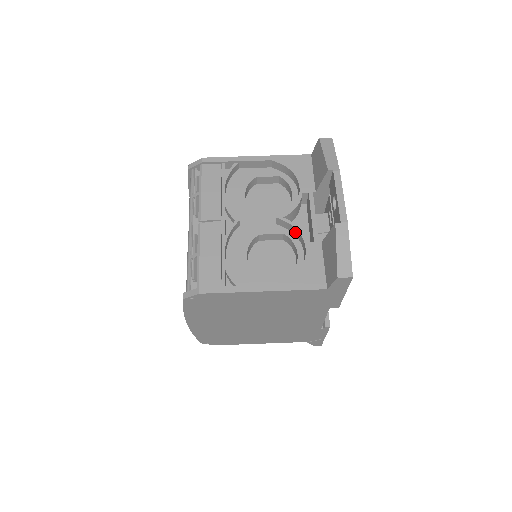
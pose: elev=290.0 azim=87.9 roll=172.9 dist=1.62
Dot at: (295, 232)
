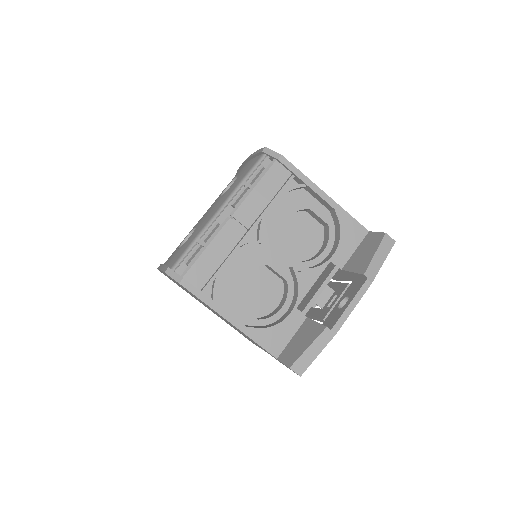
Dot at: (296, 289)
